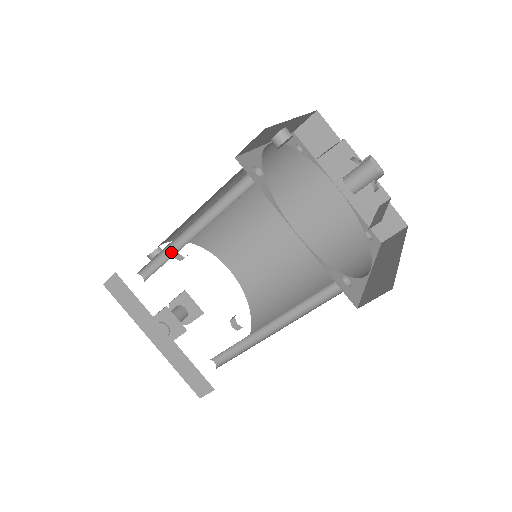
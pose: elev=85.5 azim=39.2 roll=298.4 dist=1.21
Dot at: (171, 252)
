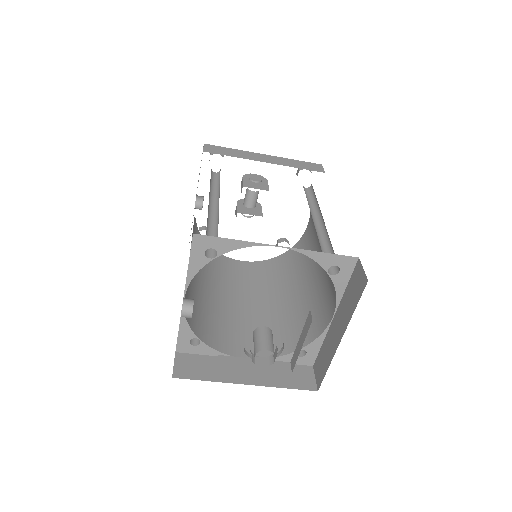
Dot at: occluded
